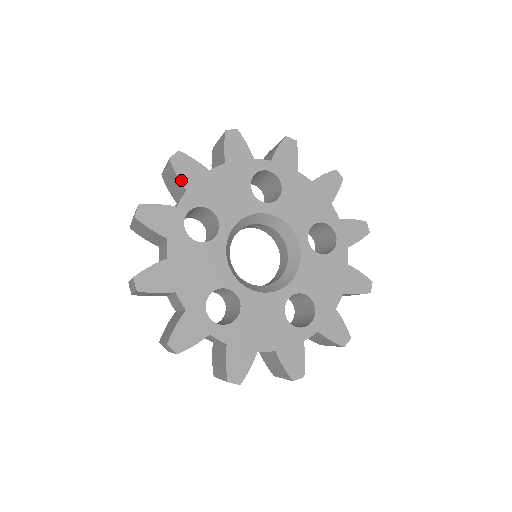
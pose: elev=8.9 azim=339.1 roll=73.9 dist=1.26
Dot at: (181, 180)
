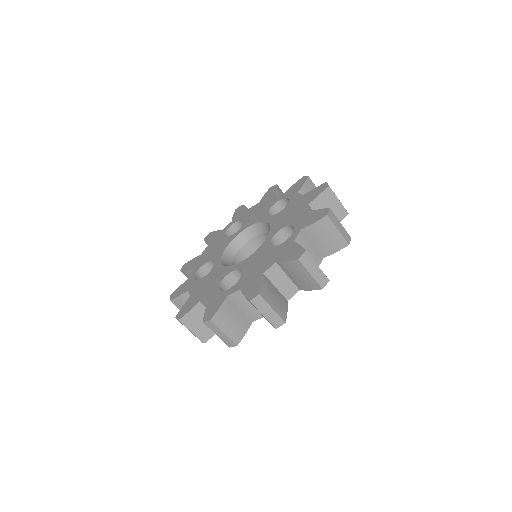
Dot at: (188, 270)
